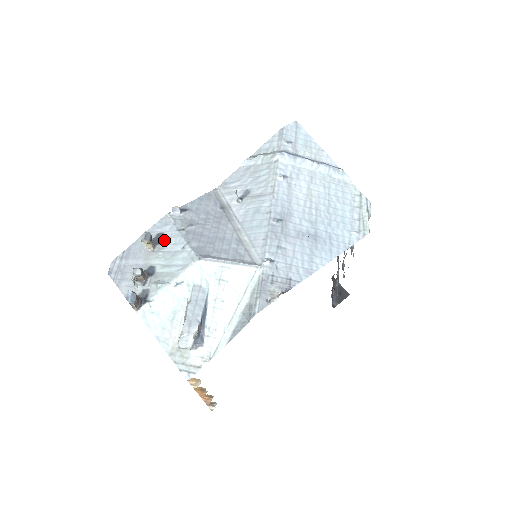
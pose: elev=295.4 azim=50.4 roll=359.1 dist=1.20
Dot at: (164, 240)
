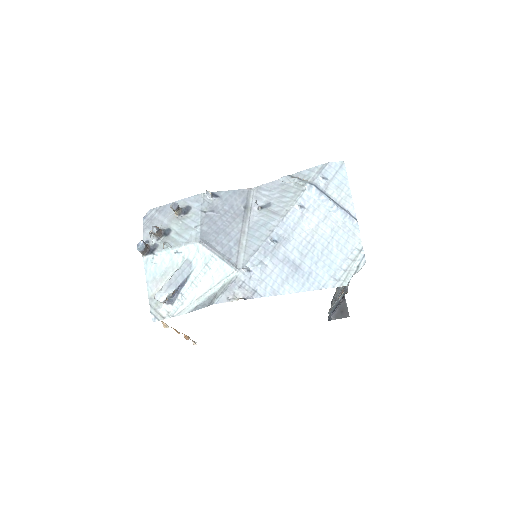
Dot at: (188, 213)
